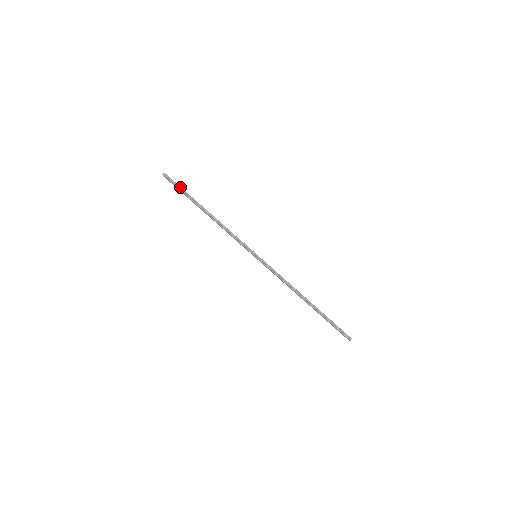
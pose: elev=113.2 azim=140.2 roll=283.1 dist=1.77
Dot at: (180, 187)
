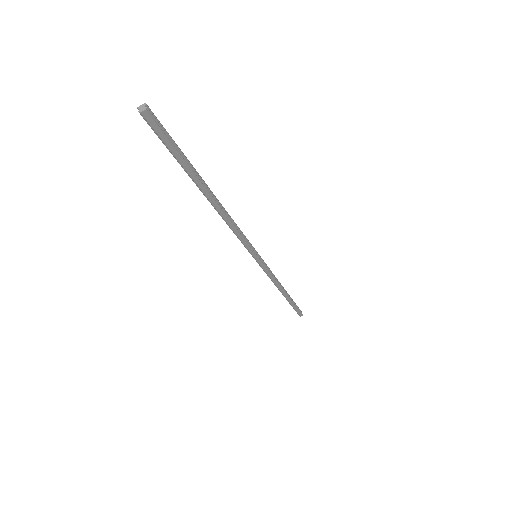
Dot at: (177, 145)
